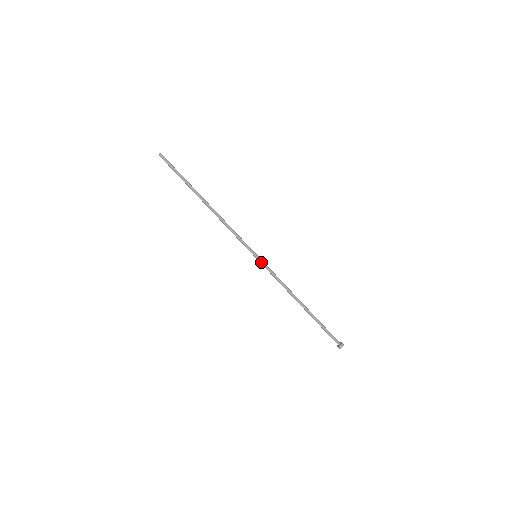
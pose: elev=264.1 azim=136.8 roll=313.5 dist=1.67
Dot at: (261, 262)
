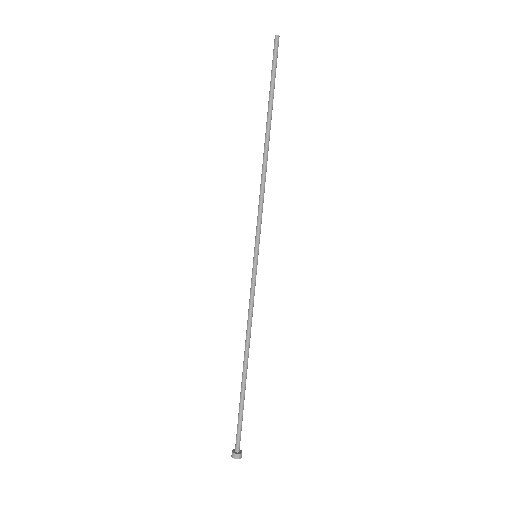
Dot at: (254, 268)
